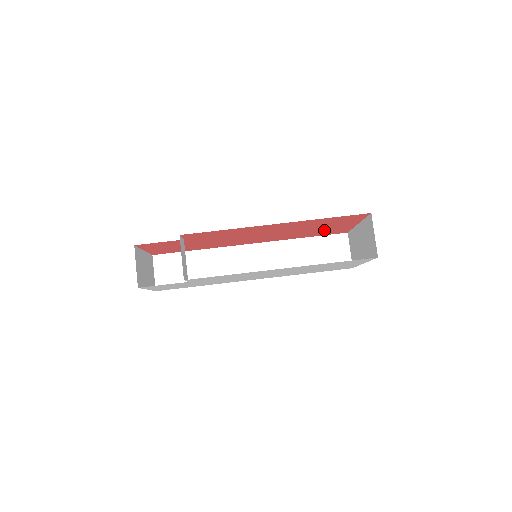
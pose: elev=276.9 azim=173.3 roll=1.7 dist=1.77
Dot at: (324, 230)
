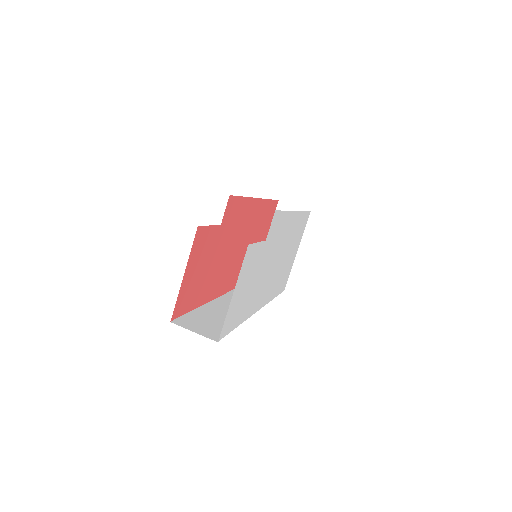
Dot at: occluded
